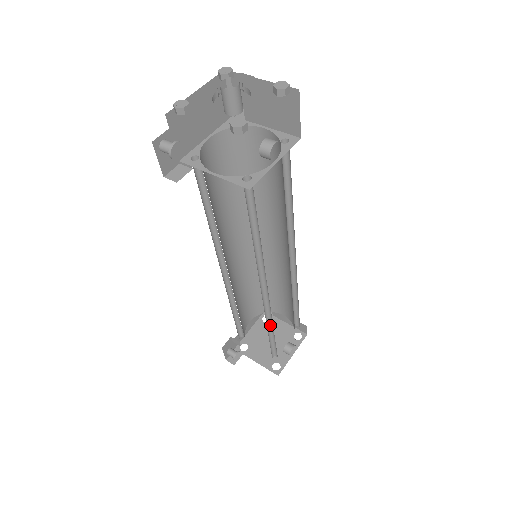
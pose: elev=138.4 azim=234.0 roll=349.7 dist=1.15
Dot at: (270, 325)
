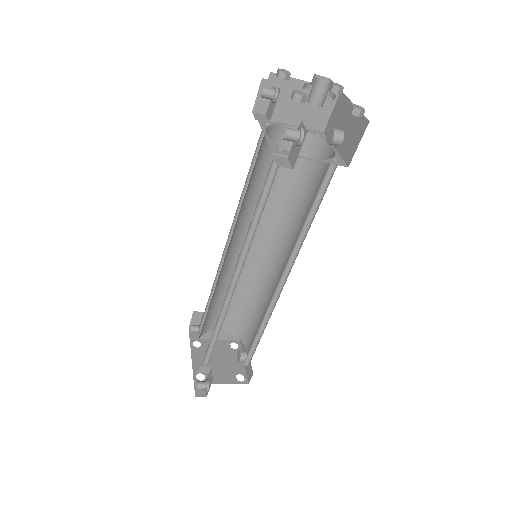
Dot at: (260, 325)
